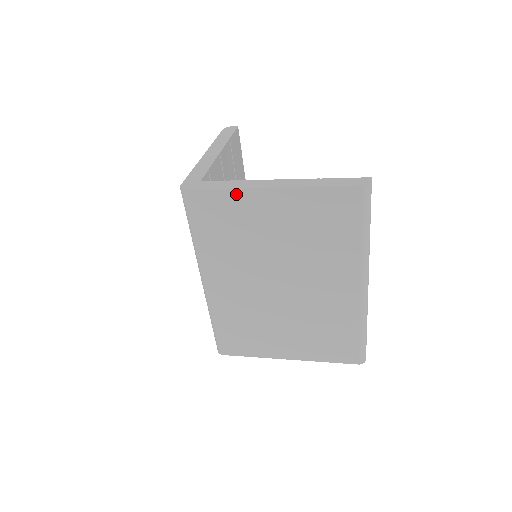
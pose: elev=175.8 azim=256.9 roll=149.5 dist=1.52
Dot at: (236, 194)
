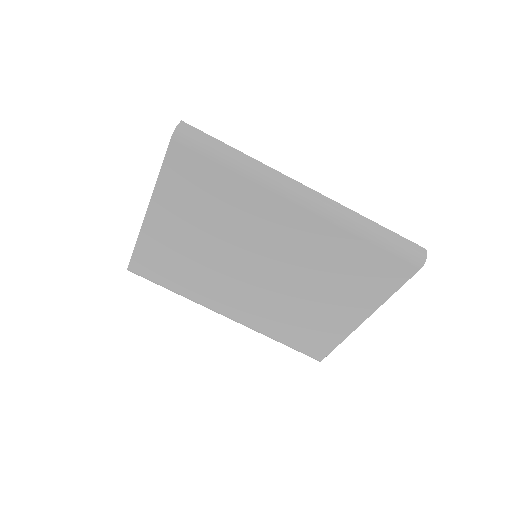
Dot at: (143, 239)
